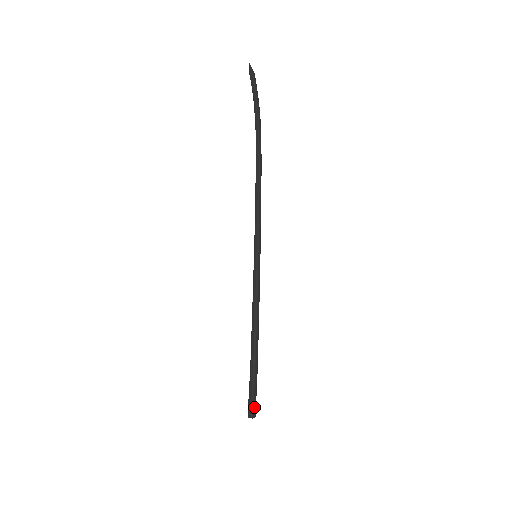
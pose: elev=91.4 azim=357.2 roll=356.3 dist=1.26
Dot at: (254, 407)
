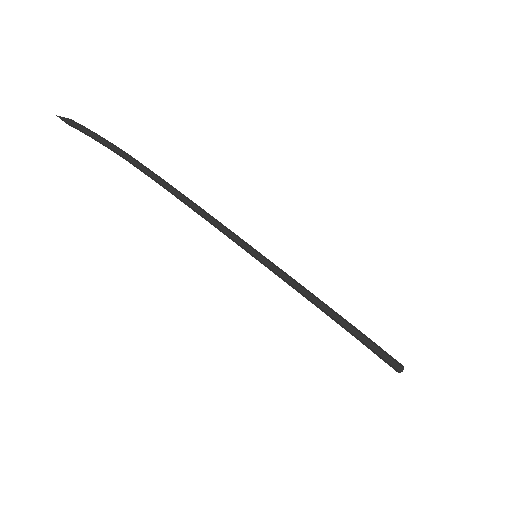
Dot at: (394, 360)
